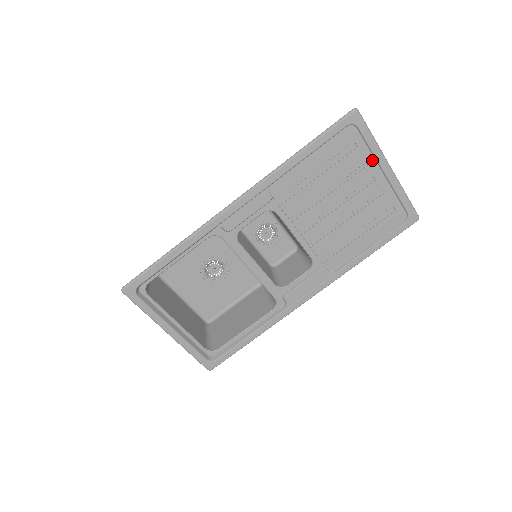
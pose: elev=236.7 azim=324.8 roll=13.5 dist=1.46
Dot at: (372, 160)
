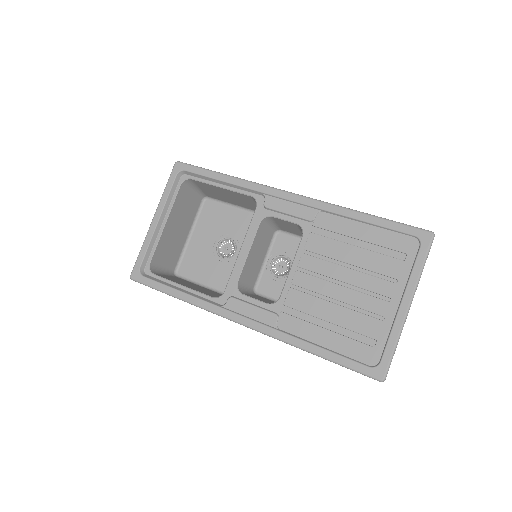
Dot at: (403, 283)
